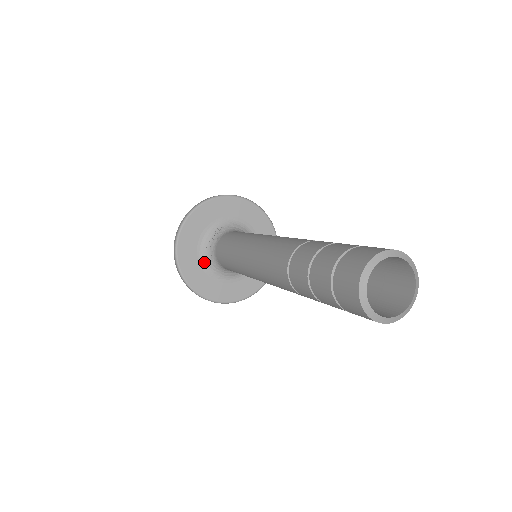
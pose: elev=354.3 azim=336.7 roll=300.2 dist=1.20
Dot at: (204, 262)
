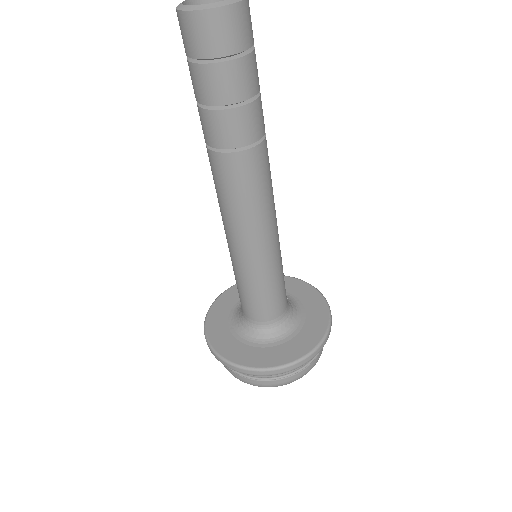
Dot at: (238, 307)
